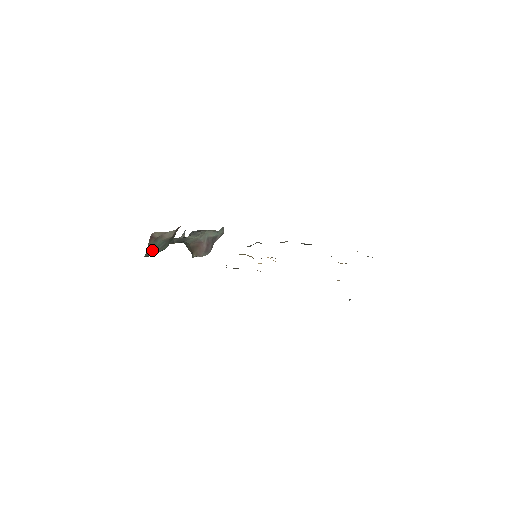
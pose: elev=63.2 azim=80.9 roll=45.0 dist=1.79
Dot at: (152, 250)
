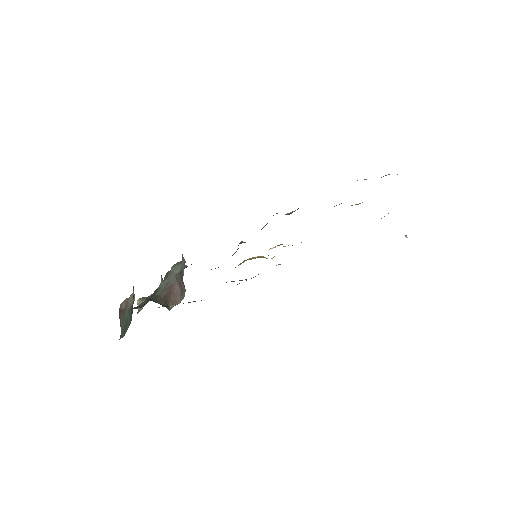
Dot at: (124, 327)
